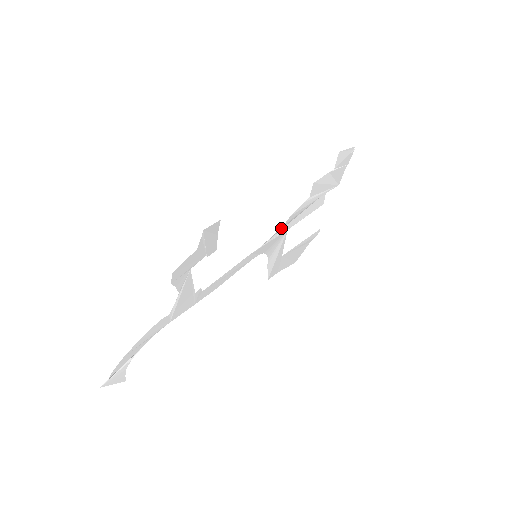
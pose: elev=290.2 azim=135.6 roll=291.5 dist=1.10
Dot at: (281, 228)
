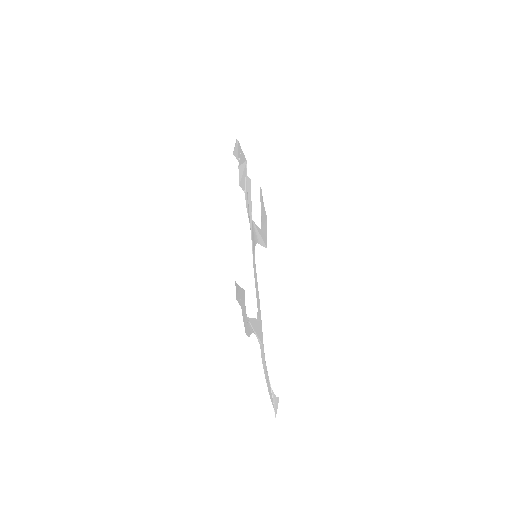
Dot at: (250, 226)
